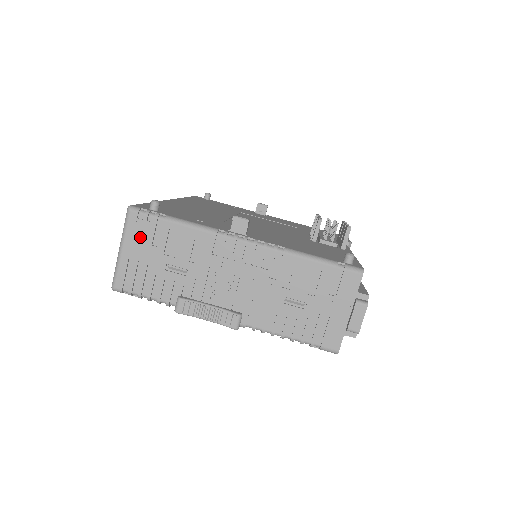
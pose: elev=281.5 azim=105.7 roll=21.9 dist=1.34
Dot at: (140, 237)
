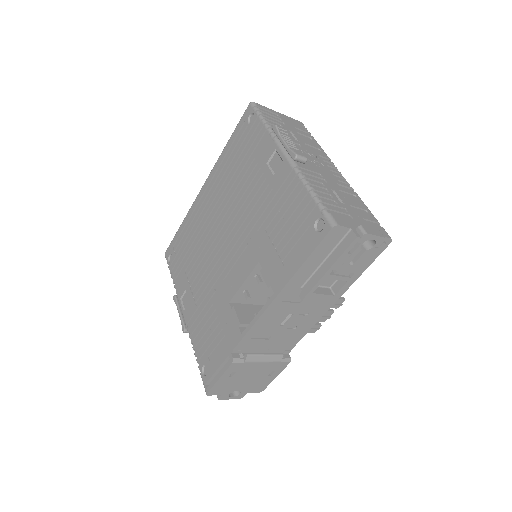
Dot at: (294, 123)
